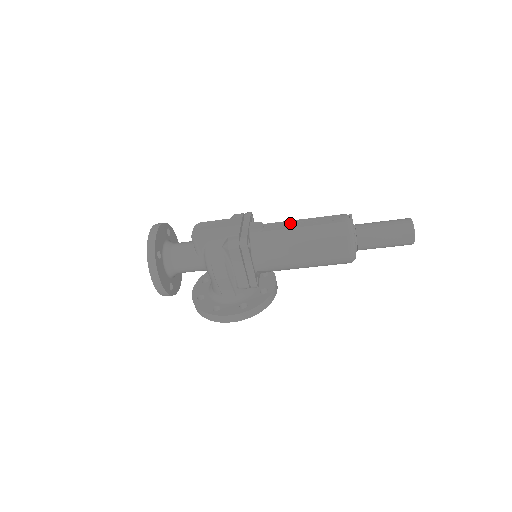
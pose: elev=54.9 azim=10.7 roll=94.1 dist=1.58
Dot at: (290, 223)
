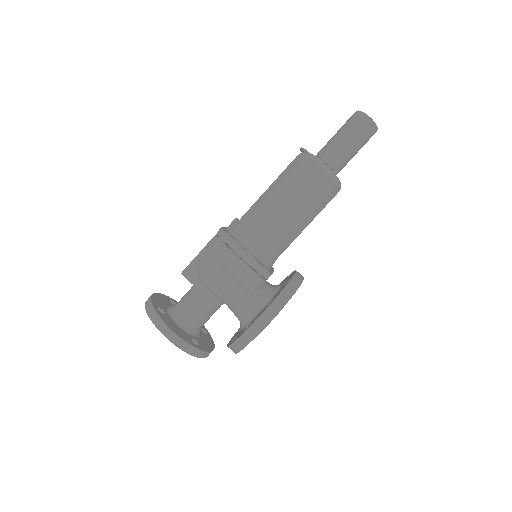
Dot at: occluded
